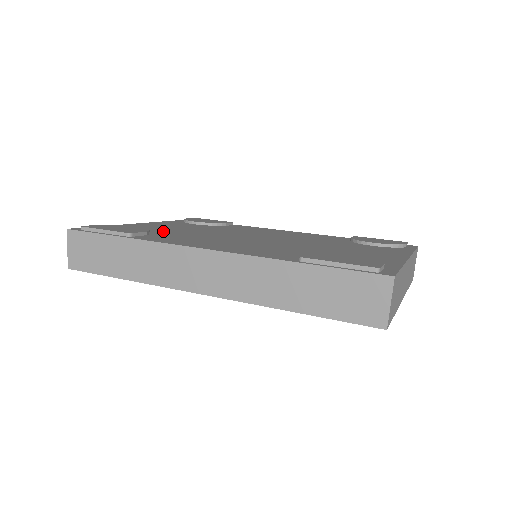
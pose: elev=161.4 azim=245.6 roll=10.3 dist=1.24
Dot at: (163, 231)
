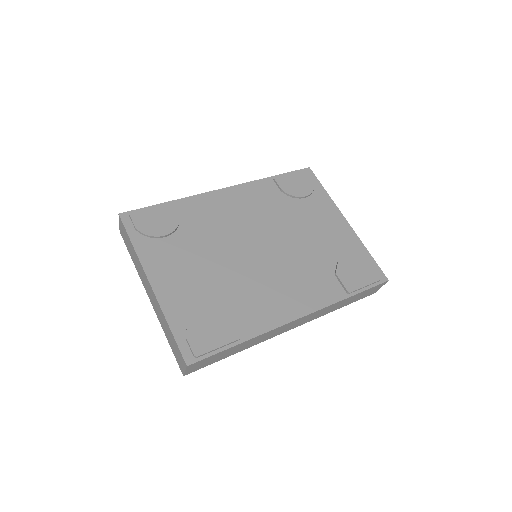
Dot at: (213, 296)
